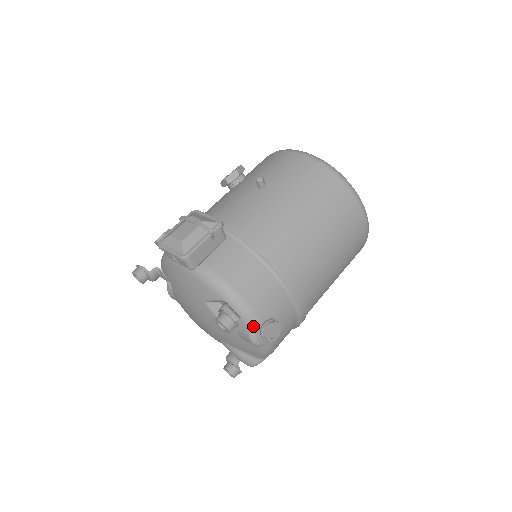
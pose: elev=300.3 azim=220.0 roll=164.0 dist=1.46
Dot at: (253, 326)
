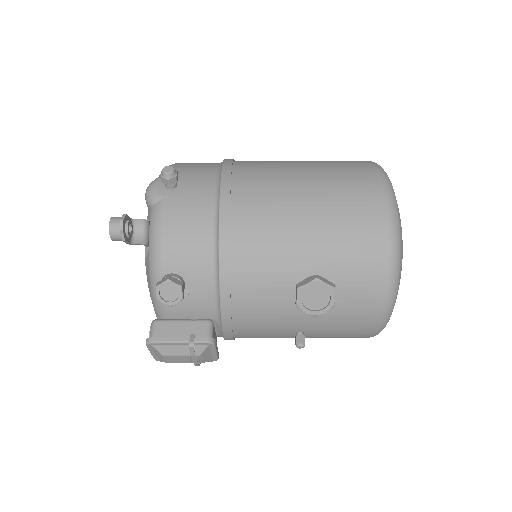
Dot at: occluded
